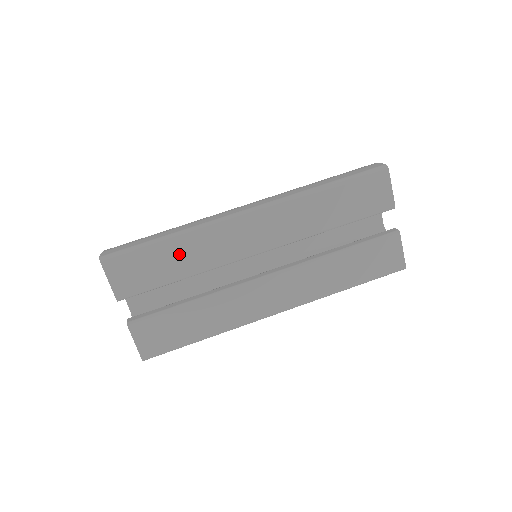
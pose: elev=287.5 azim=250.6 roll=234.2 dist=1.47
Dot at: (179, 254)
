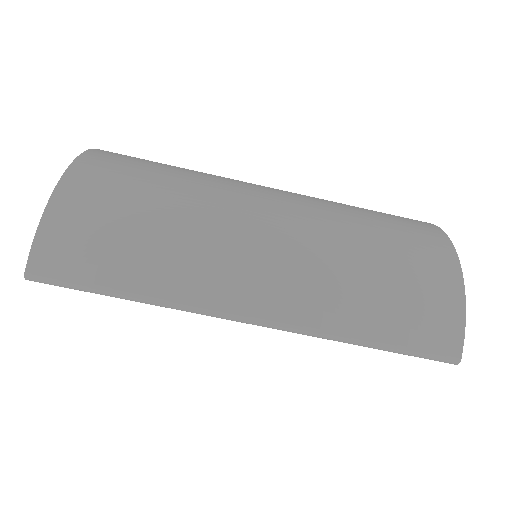
Dot at: occluded
